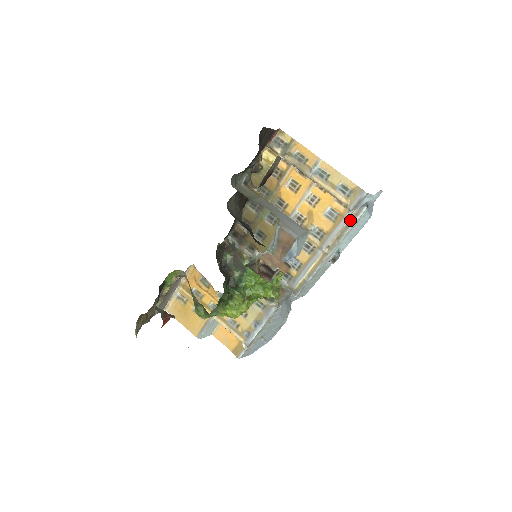
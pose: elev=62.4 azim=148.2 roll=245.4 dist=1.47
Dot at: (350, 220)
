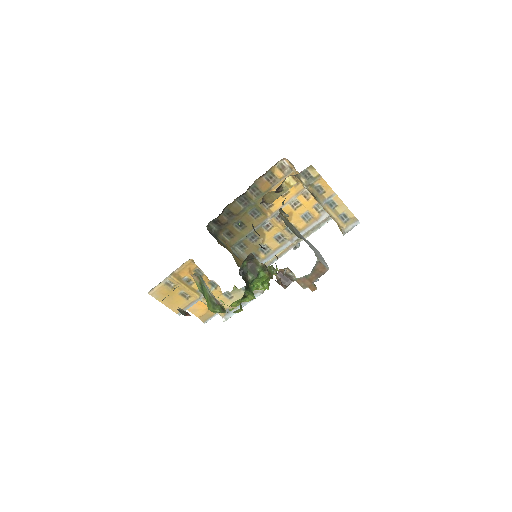
Dot at: (321, 223)
